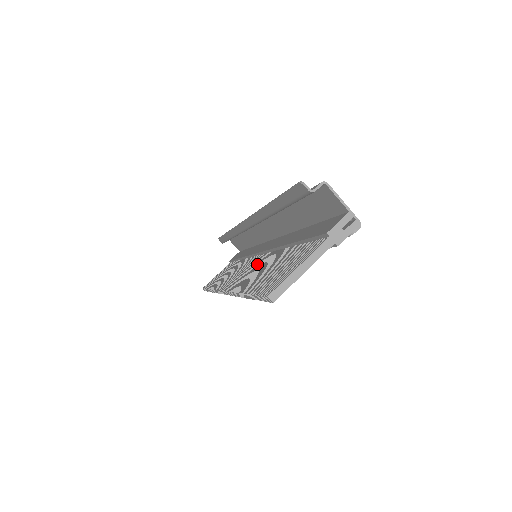
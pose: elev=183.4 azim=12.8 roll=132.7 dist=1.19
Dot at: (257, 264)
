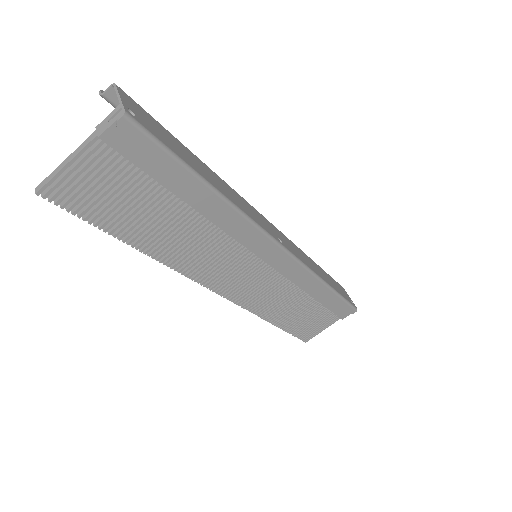
Dot at: (218, 247)
